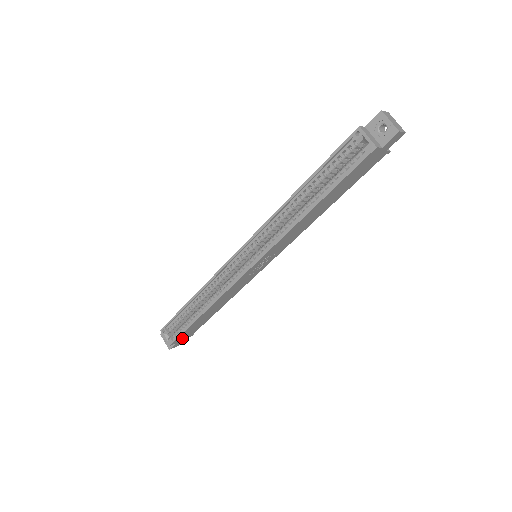
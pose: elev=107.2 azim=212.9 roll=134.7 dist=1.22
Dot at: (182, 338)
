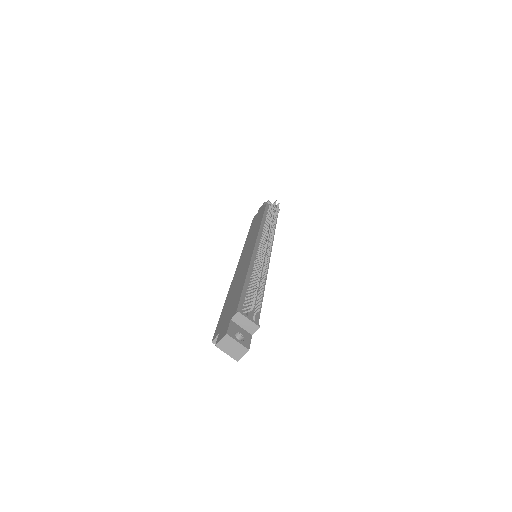
Dot at: occluded
